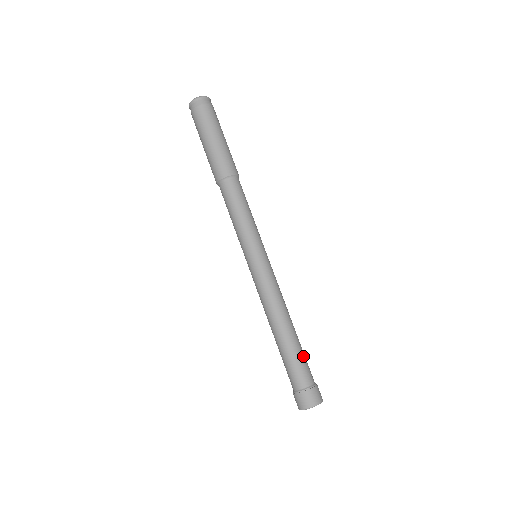
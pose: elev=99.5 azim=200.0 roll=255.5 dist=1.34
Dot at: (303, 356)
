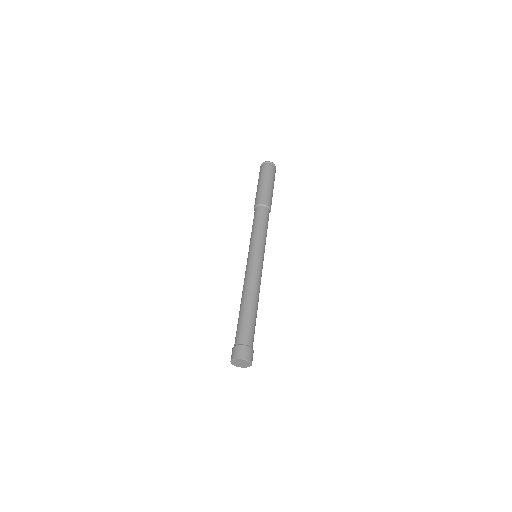
Dot at: occluded
